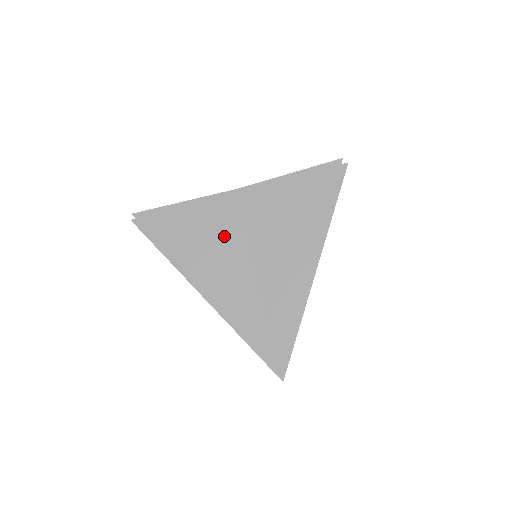
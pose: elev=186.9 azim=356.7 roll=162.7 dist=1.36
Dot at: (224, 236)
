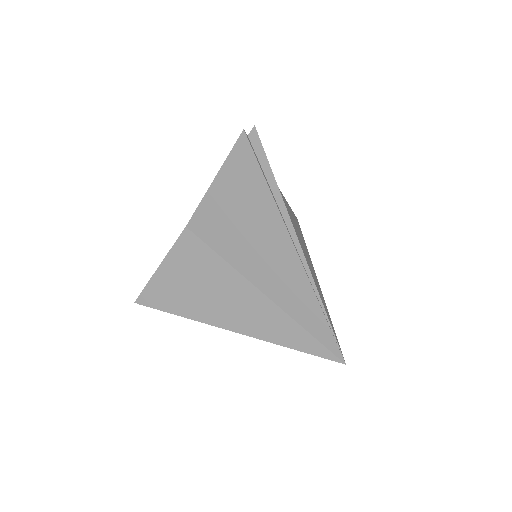
Dot at: (208, 274)
